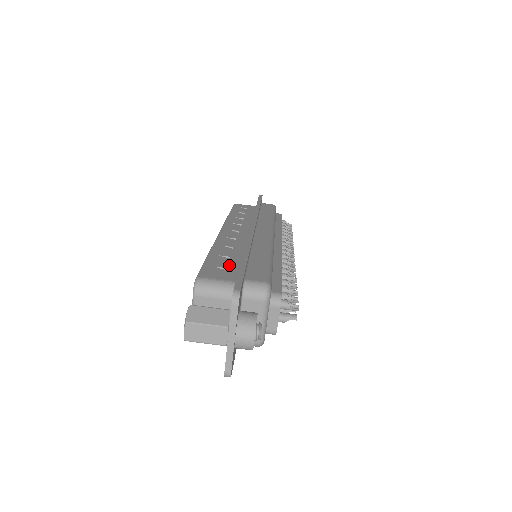
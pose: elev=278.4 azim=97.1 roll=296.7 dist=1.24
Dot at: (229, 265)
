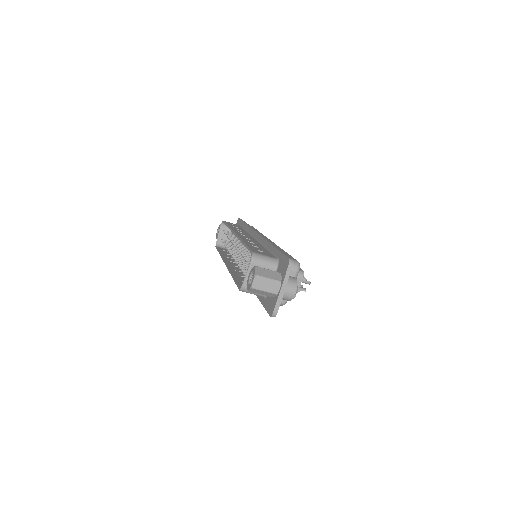
Dot at: (263, 250)
